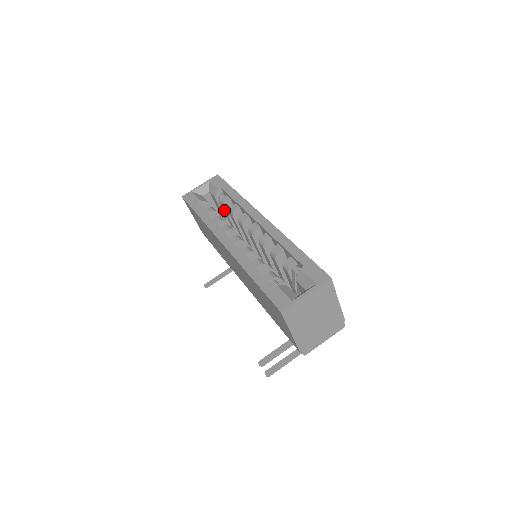
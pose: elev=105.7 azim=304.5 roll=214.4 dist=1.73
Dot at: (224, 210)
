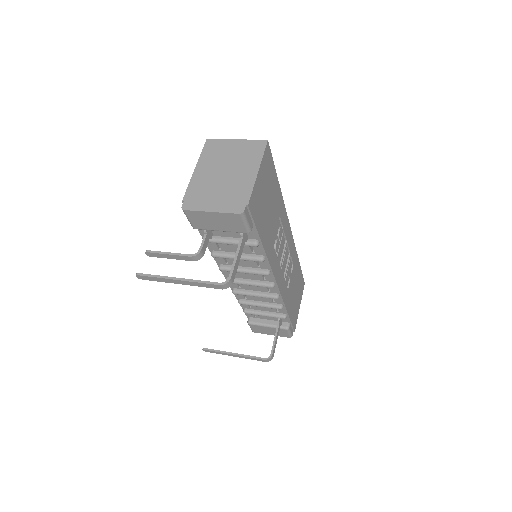
Dot at: occluded
